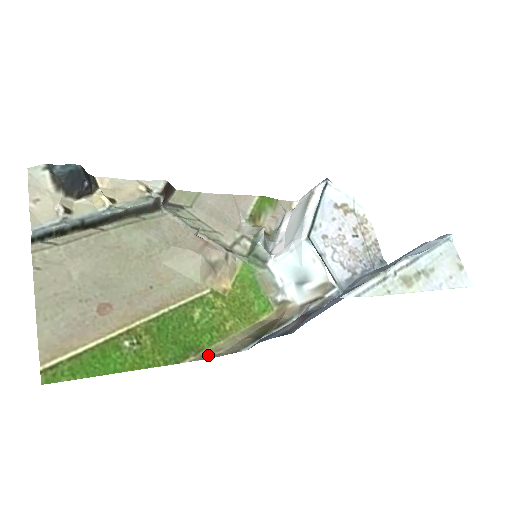
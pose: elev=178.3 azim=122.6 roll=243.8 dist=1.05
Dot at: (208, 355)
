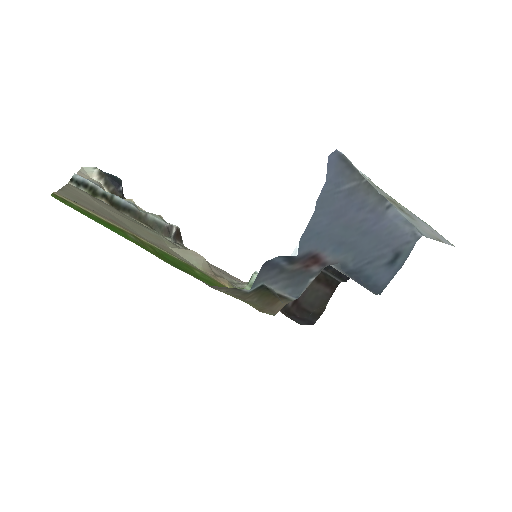
Dot at: occluded
